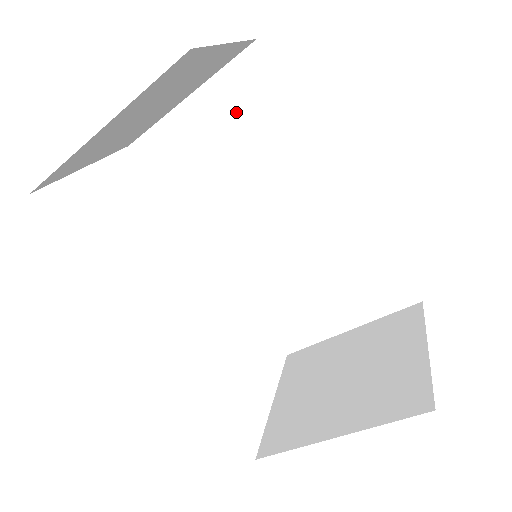
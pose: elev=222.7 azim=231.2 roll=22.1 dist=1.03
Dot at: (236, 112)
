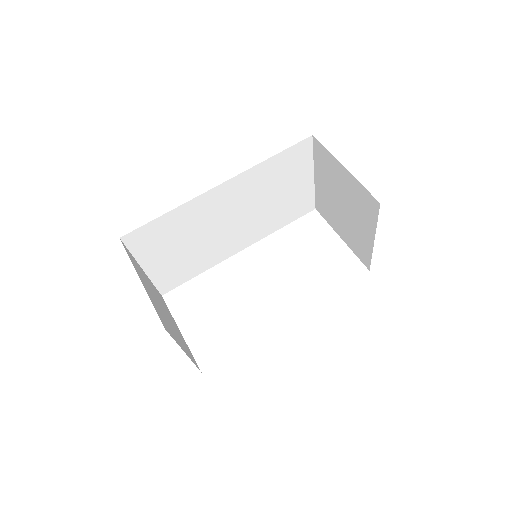
Dot at: (159, 245)
